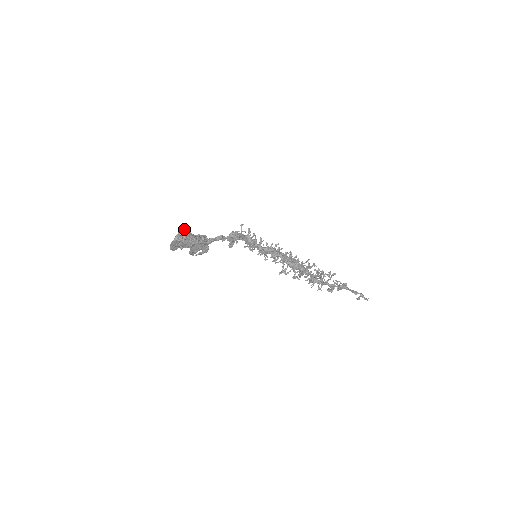
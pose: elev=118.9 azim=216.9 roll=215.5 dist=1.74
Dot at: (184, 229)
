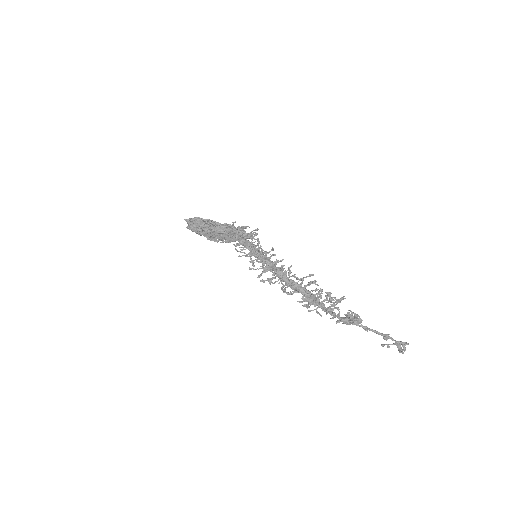
Dot at: (193, 219)
